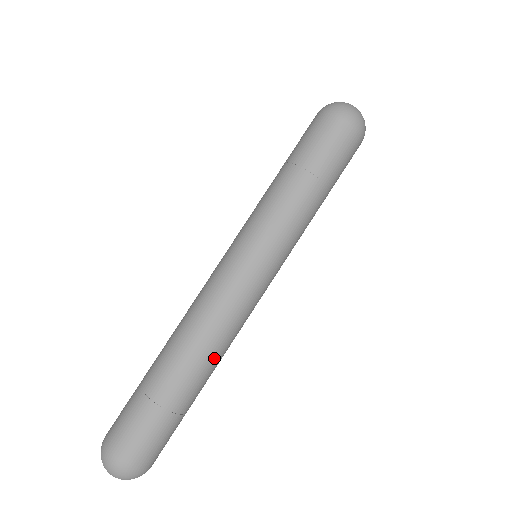
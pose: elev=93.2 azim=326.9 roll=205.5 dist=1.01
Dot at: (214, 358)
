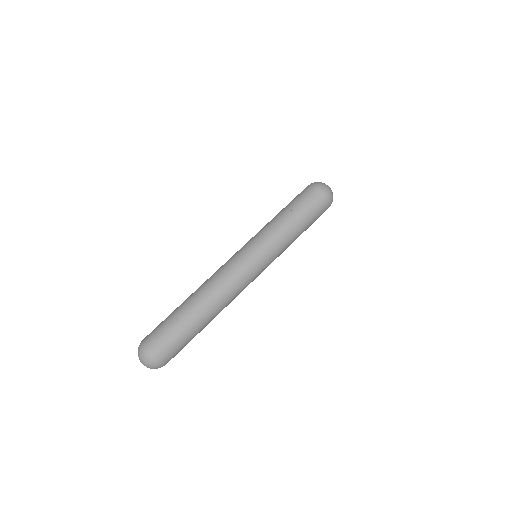
Dot at: (216, 303)
